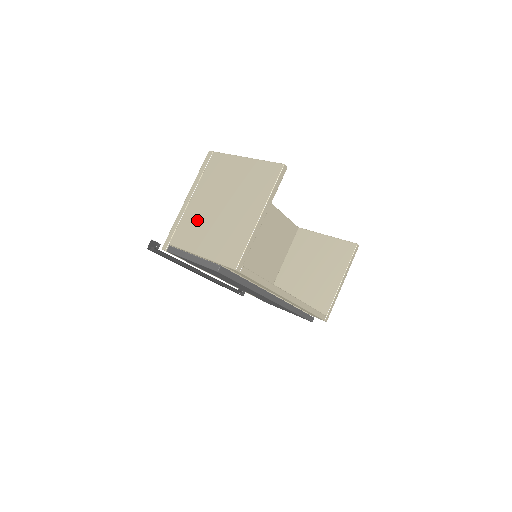
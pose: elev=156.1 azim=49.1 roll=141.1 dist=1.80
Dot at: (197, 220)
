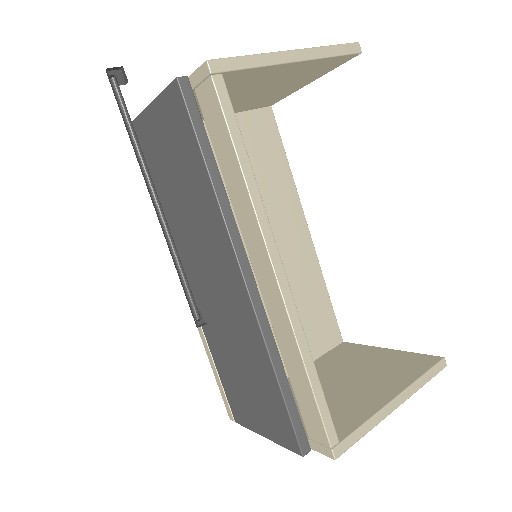
Dot at: occluded
